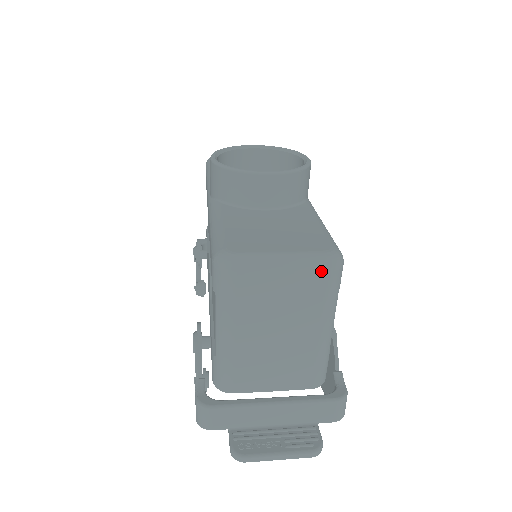
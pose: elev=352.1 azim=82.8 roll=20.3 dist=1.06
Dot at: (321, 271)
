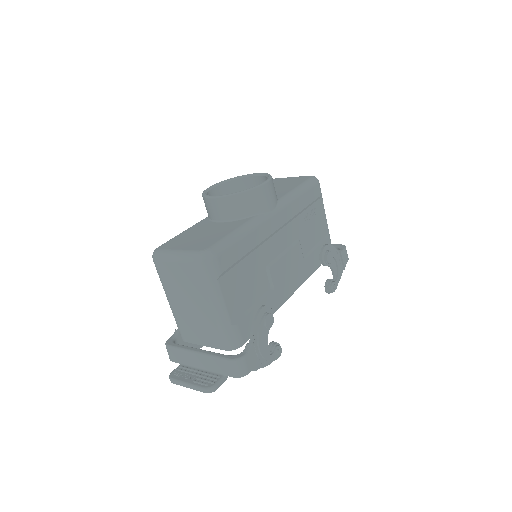
Dot at: (194, 263)
